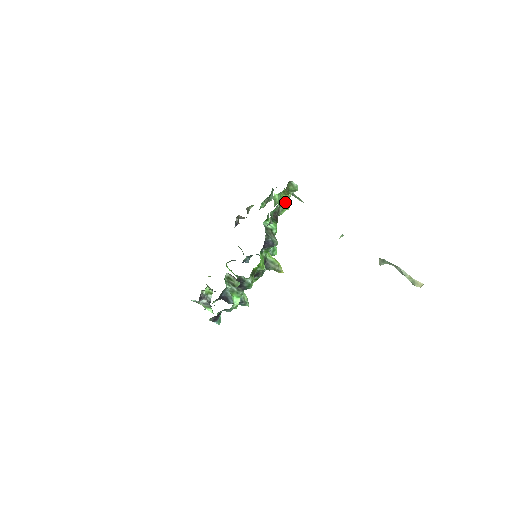
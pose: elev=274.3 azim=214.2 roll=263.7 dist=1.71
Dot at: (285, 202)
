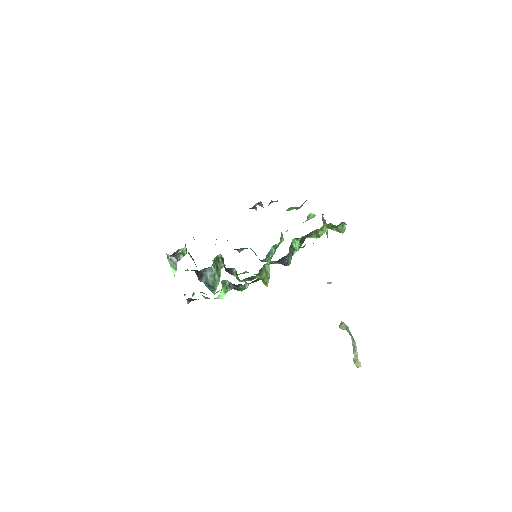
Dot at: (321, 232)
